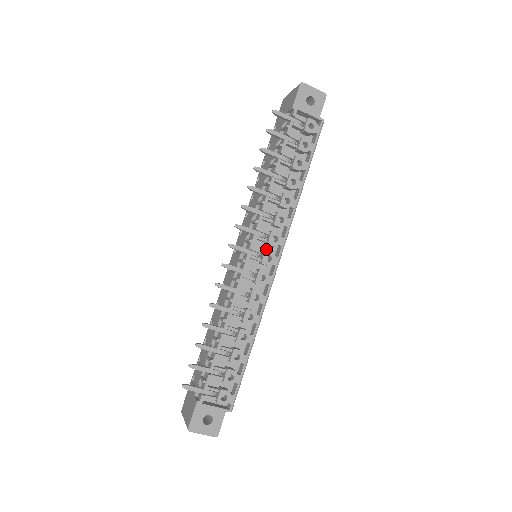
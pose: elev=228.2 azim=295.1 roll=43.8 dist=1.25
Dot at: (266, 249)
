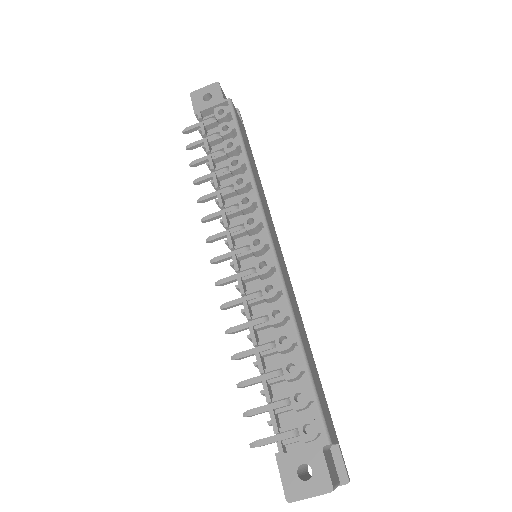
Dot at: occluded
